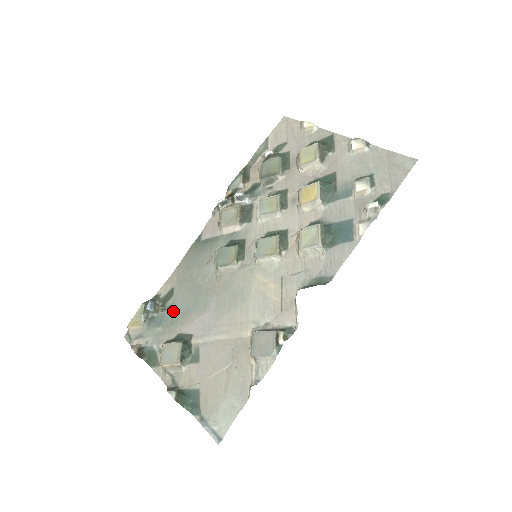
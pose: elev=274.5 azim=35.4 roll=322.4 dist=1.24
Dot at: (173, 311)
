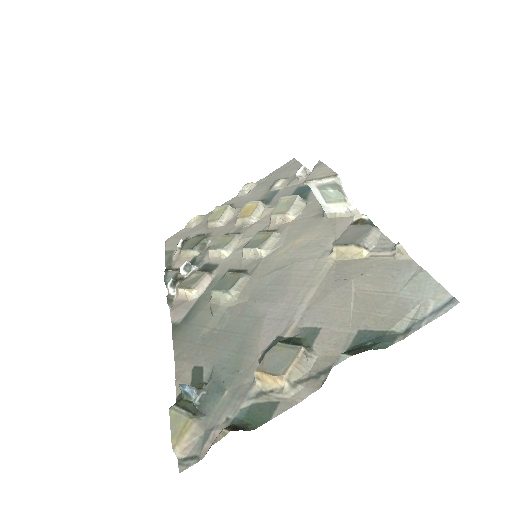
Dot at: (222, 367)
